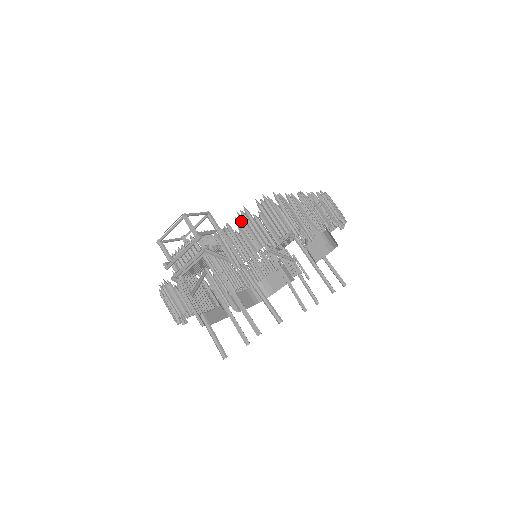
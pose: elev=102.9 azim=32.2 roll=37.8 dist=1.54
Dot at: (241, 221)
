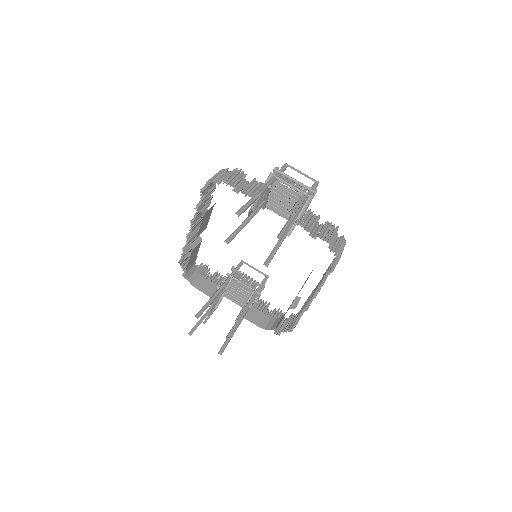
Dot at: (330, 224)
